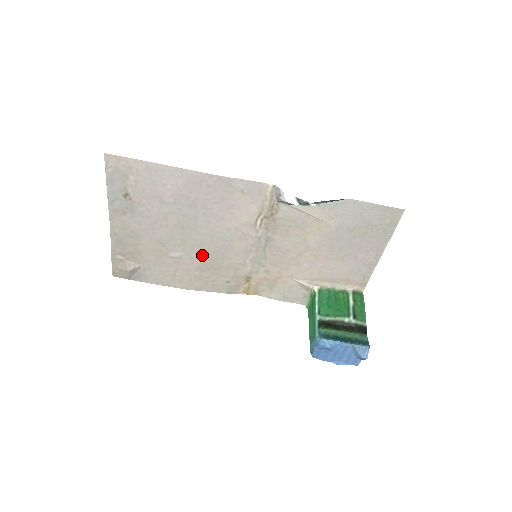
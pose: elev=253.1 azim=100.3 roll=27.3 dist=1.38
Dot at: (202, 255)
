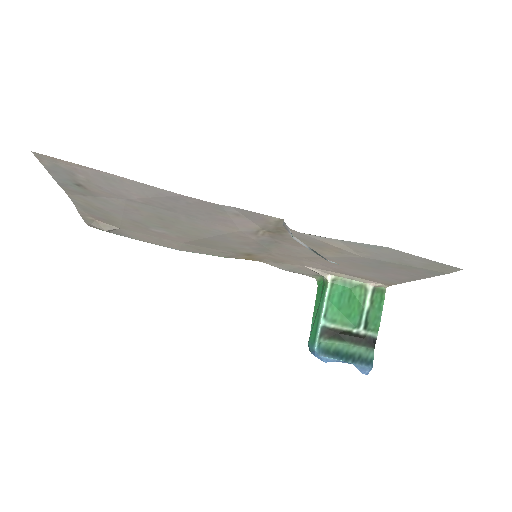
Dot at: (190, 237)
